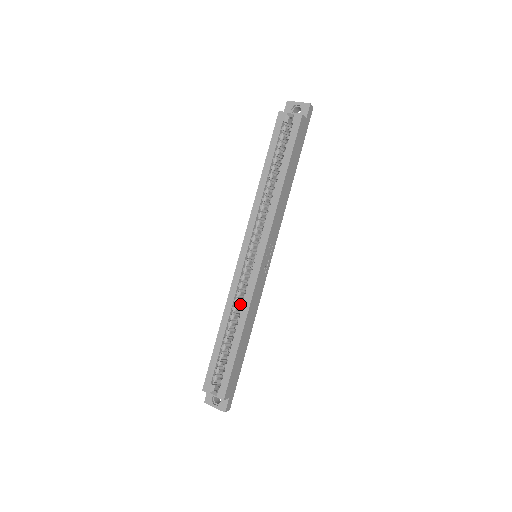
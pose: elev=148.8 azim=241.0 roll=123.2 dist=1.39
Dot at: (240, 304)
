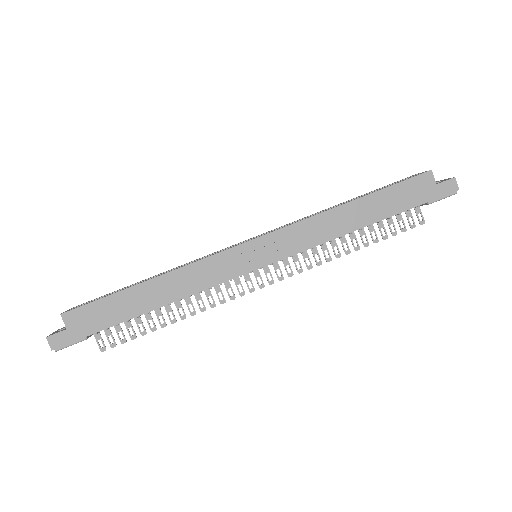
Dot at: occluded
